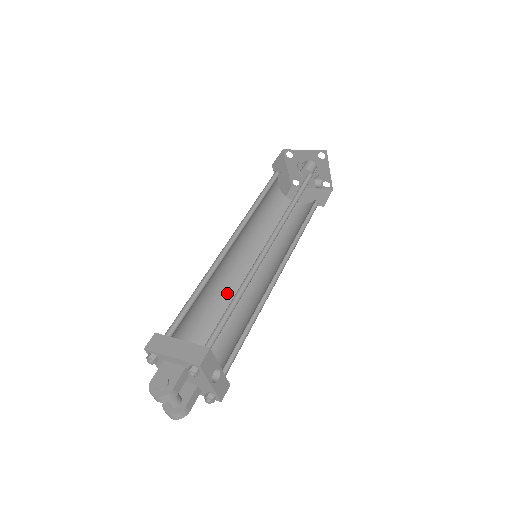
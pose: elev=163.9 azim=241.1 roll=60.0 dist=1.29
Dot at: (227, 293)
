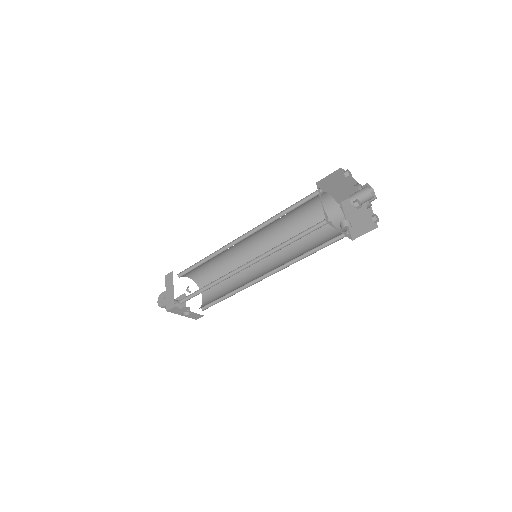
Dot at: (241, 260)
